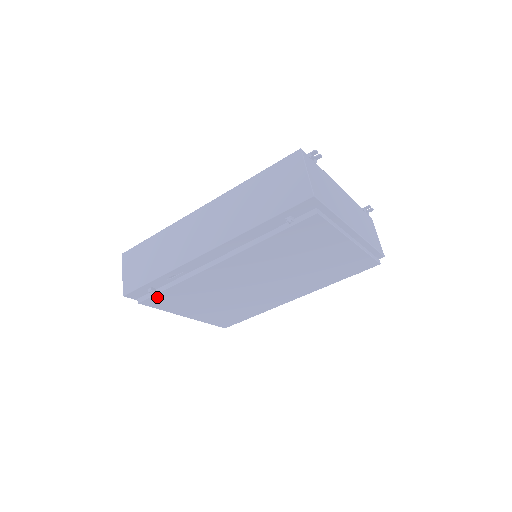
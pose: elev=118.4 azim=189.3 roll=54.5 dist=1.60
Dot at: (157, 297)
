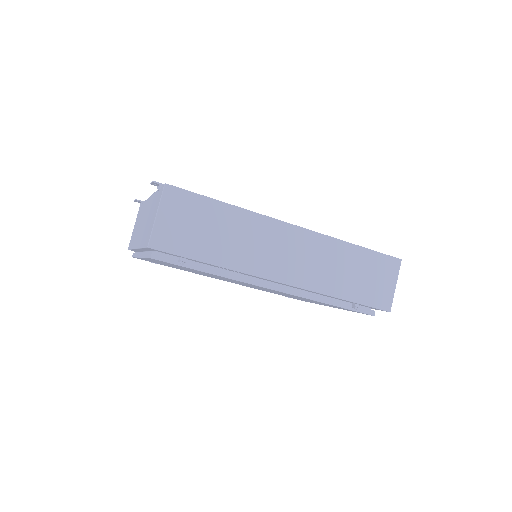
Dot at: occluded
